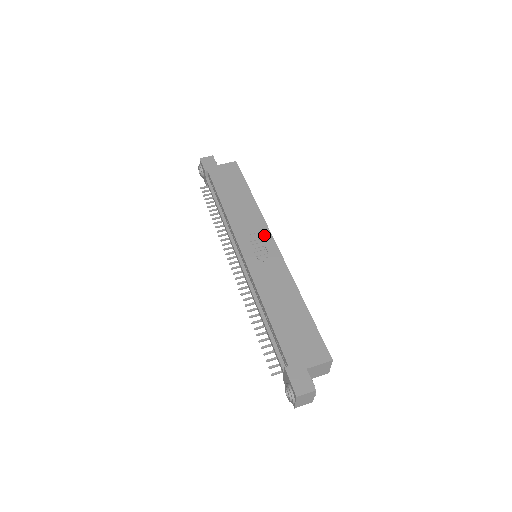
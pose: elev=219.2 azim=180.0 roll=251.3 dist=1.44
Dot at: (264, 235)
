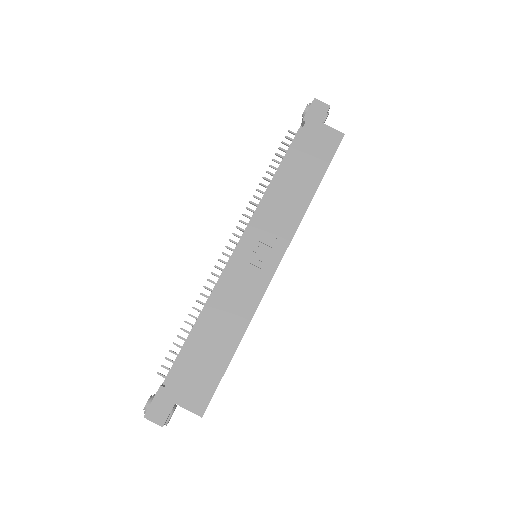
Dot at: (278, 246)
